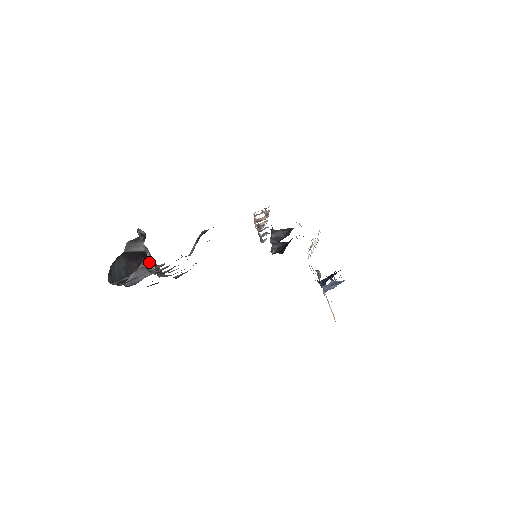
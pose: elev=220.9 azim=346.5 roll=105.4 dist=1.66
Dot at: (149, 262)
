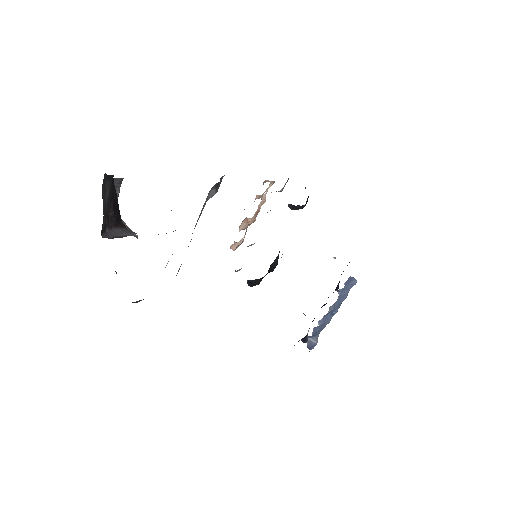
Dot at: (127, 228)
